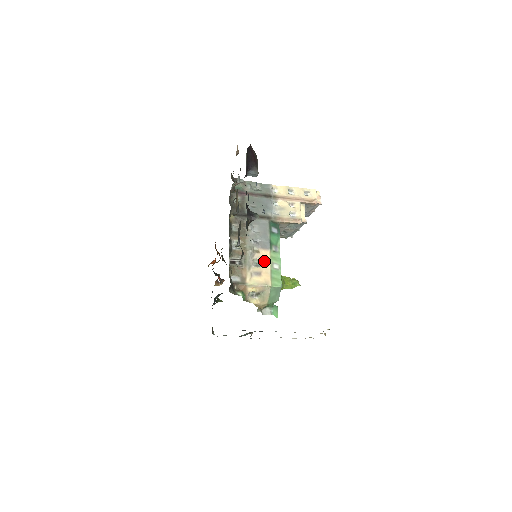
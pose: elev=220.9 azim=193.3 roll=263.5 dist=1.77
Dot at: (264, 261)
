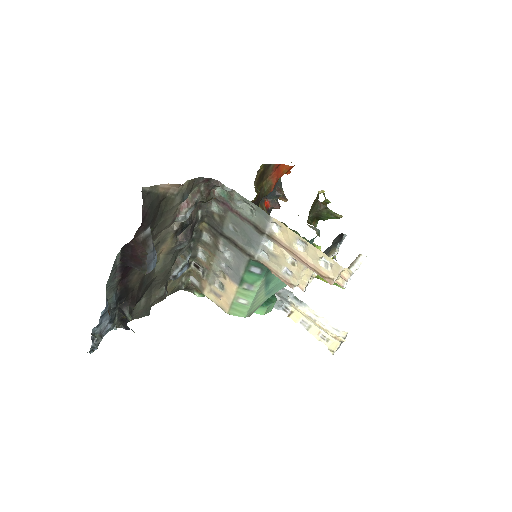
Dot at: (228, 290)
